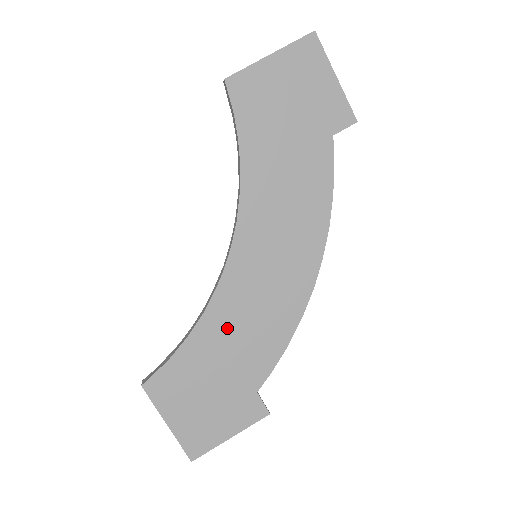
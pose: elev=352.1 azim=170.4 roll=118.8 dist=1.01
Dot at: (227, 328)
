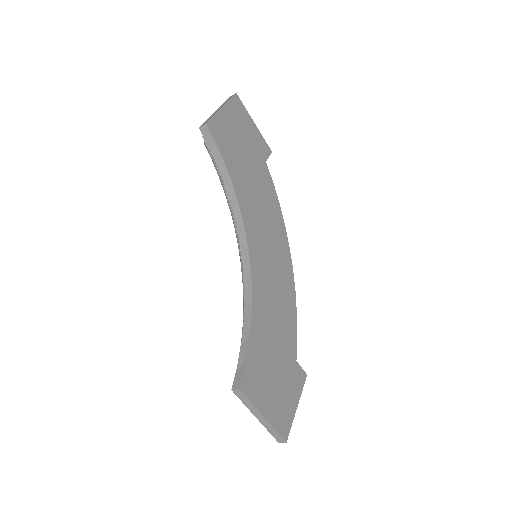
Dot at: (267, 315)
